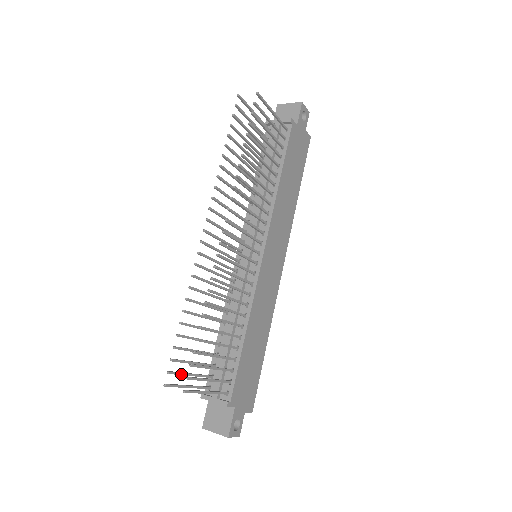
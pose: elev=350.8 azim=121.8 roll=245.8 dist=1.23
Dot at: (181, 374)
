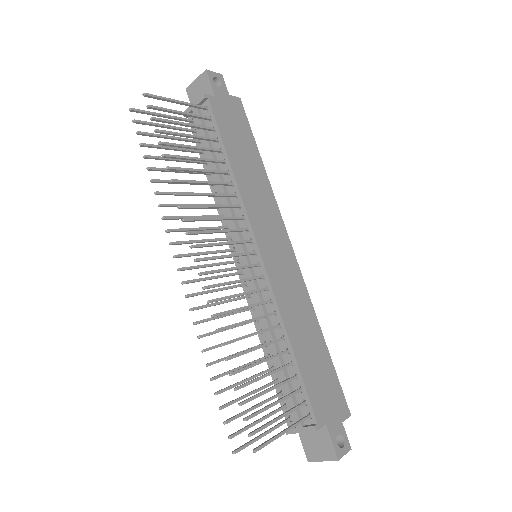
Dot at: (246, 429)
